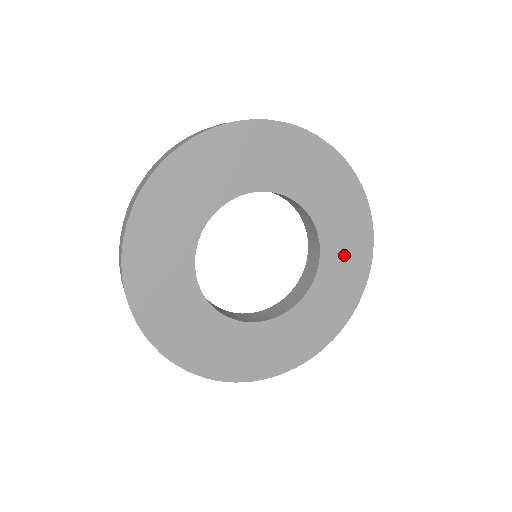
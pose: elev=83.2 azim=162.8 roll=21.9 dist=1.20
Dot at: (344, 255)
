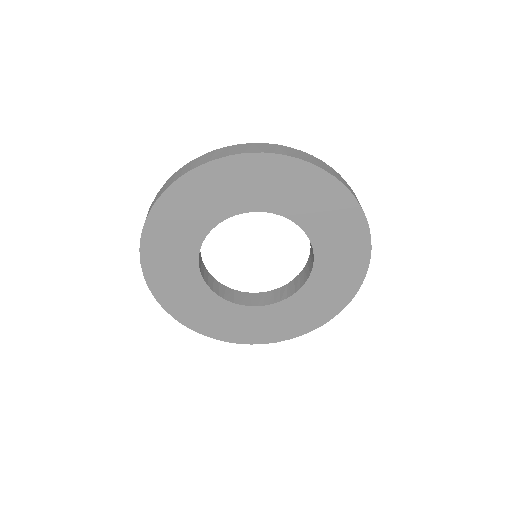
Dot at: (310, 202)
